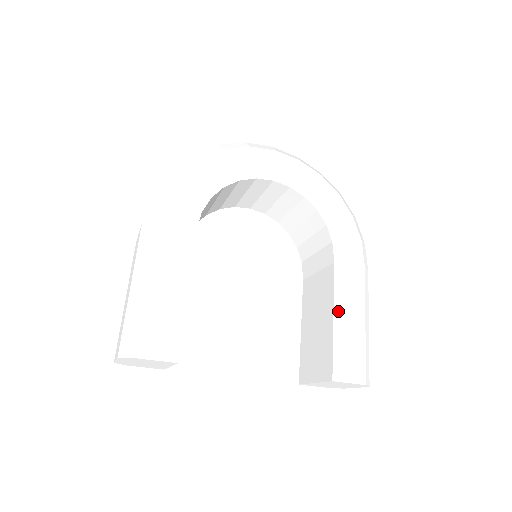
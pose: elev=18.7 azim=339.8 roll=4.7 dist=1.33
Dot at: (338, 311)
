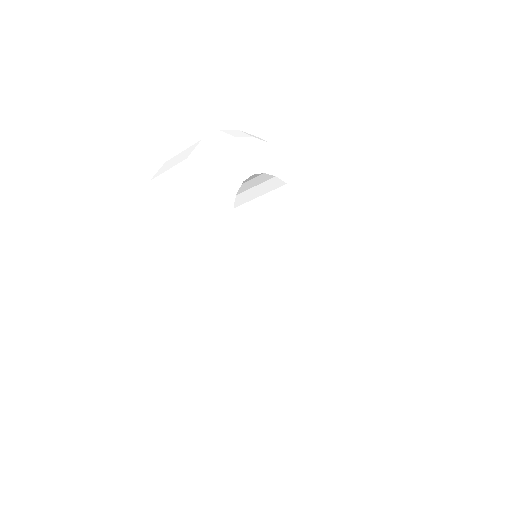
Dot at: (339, 288)
